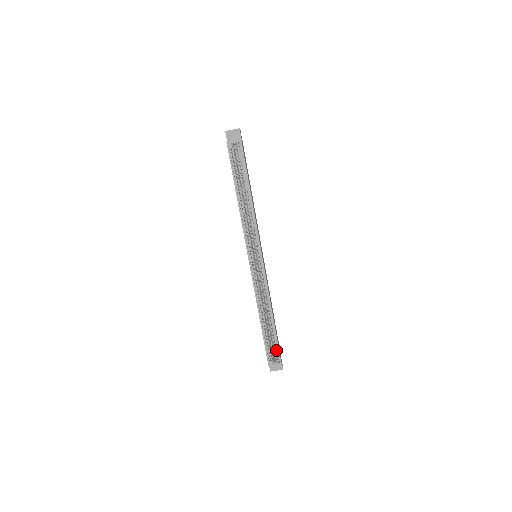
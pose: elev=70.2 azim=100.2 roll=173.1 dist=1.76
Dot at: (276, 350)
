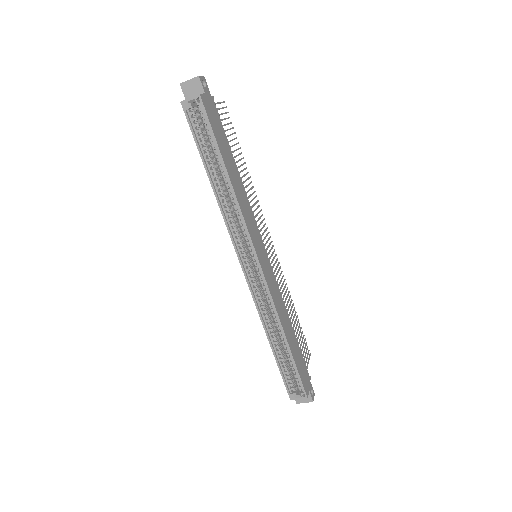
Dot at: (298, 380)
